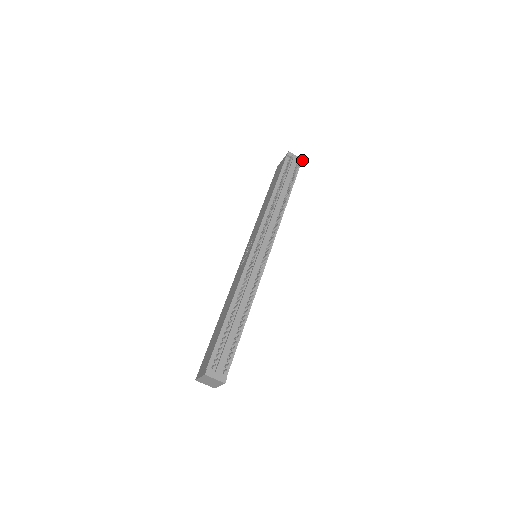
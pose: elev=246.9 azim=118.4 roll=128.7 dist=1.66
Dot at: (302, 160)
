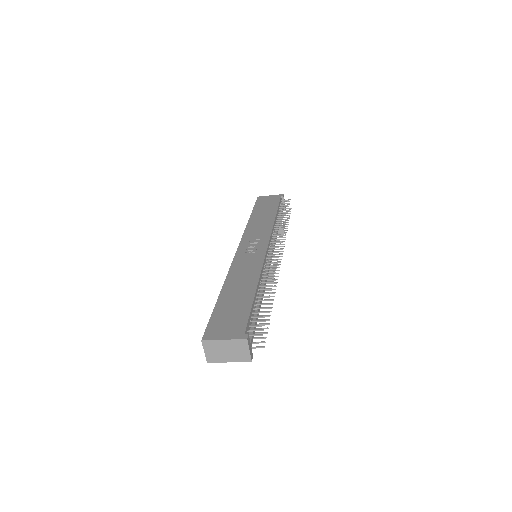
Dot at: occluded
